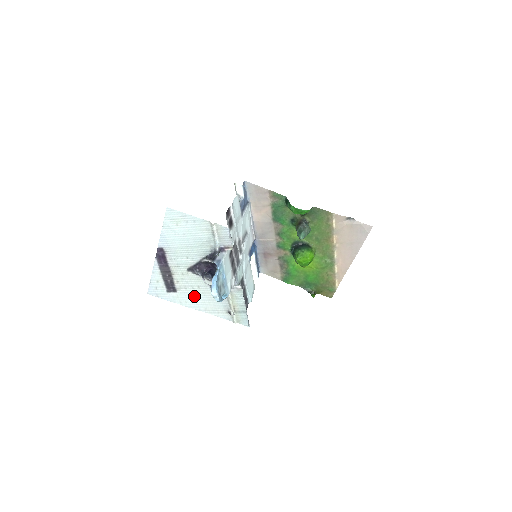
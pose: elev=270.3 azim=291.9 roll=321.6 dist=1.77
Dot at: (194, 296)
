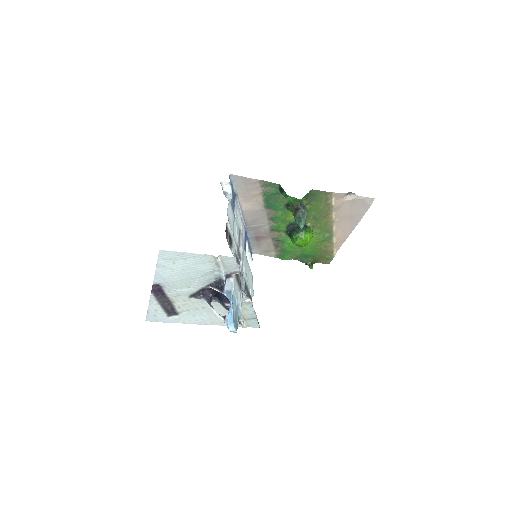
Dot at: (199, 315)
